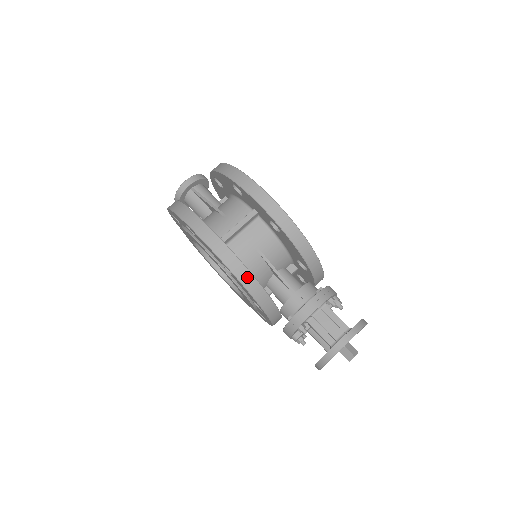
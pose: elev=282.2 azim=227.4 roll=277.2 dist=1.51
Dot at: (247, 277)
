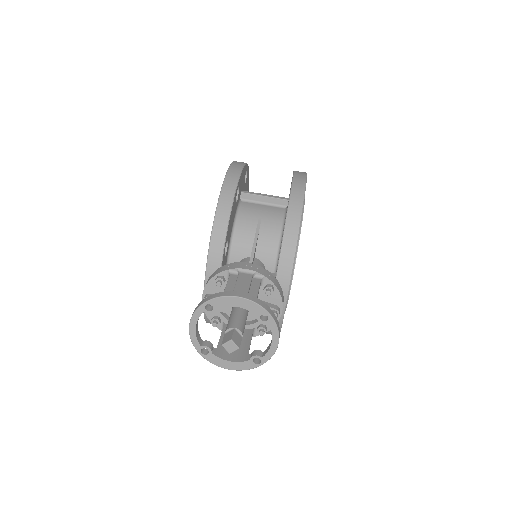
Dot at: (229, 195)
